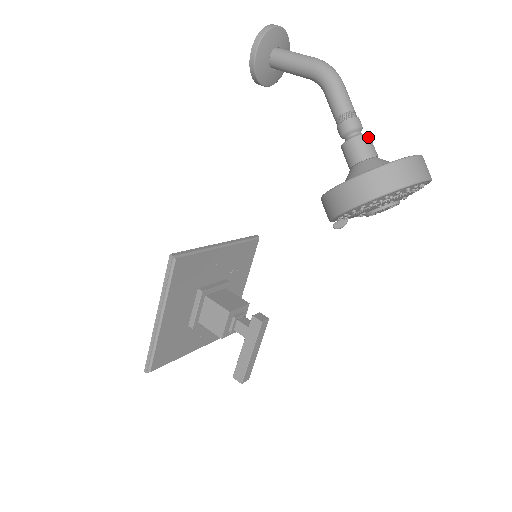
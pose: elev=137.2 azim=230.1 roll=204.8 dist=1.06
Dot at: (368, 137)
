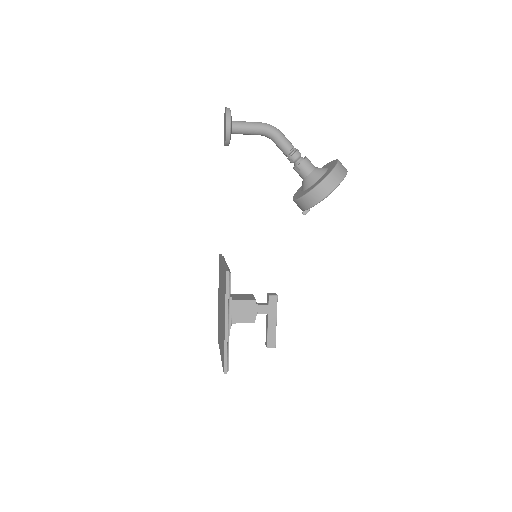
Dot at: (307, 158)
